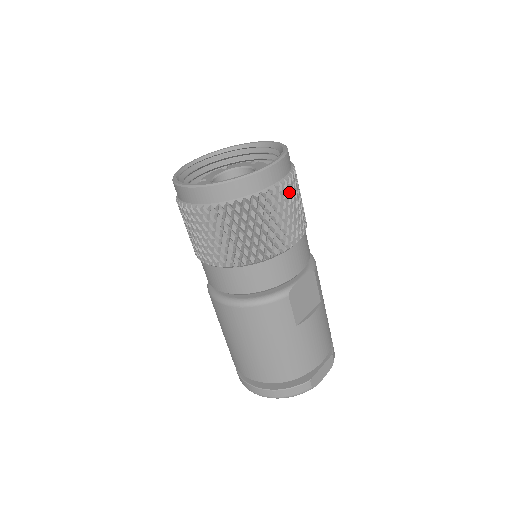
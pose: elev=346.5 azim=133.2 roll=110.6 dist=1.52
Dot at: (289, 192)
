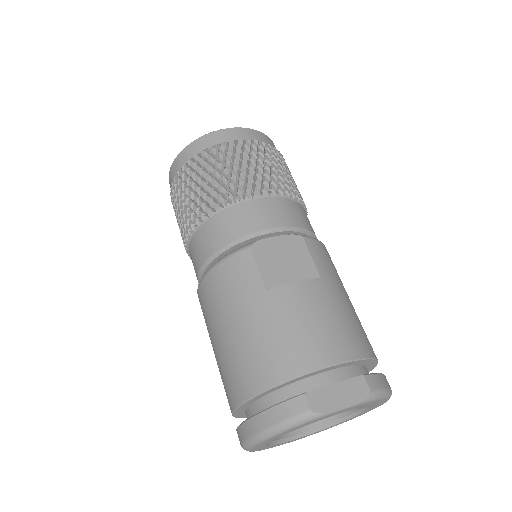
Dot at: (251, 151)
